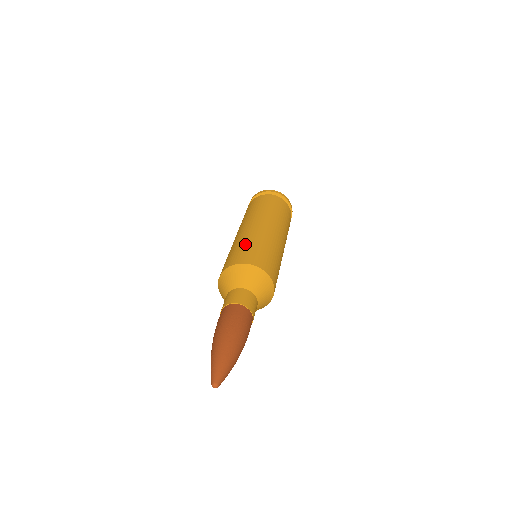
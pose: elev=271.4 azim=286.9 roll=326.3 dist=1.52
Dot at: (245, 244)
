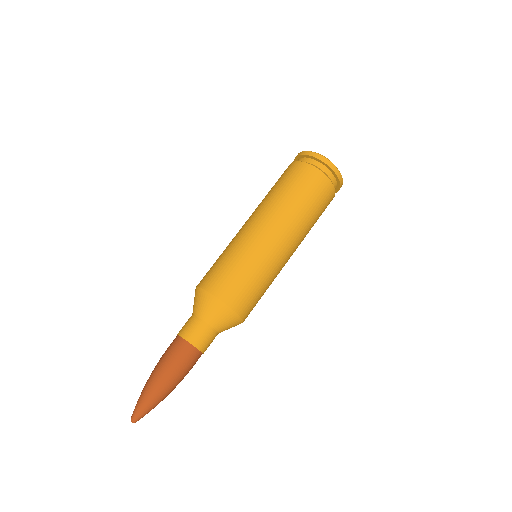
Dot at: (244, 267)
